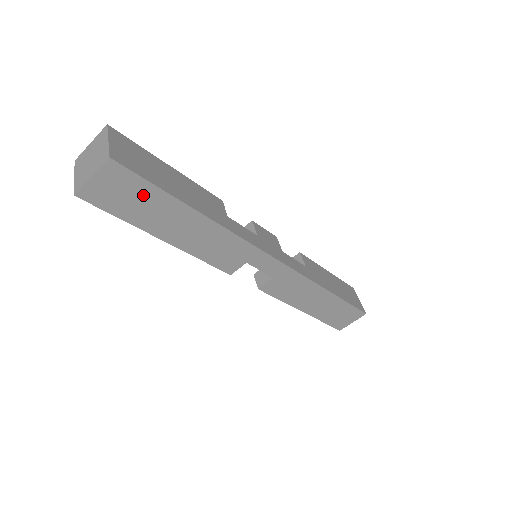
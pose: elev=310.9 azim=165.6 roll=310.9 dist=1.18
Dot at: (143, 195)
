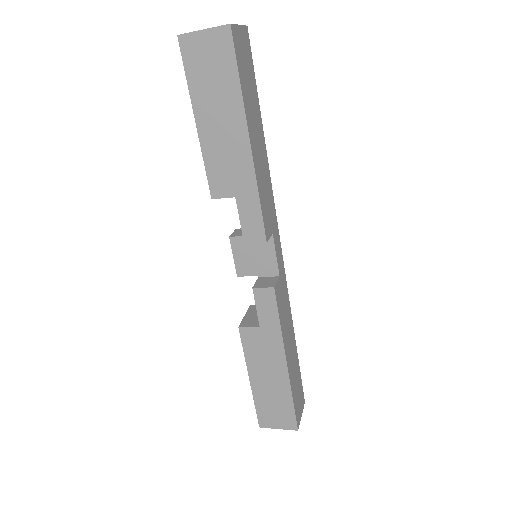
Dot at: (251, 79)
